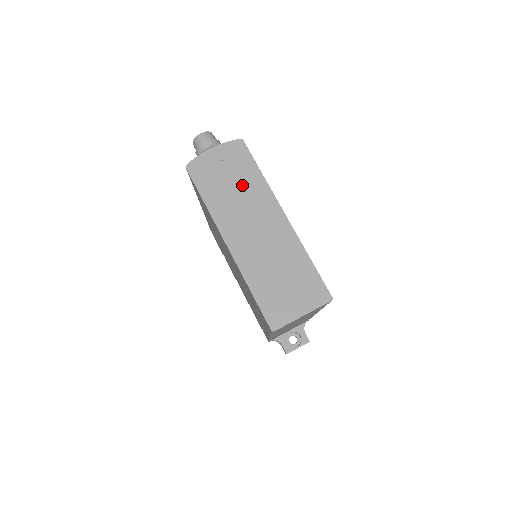
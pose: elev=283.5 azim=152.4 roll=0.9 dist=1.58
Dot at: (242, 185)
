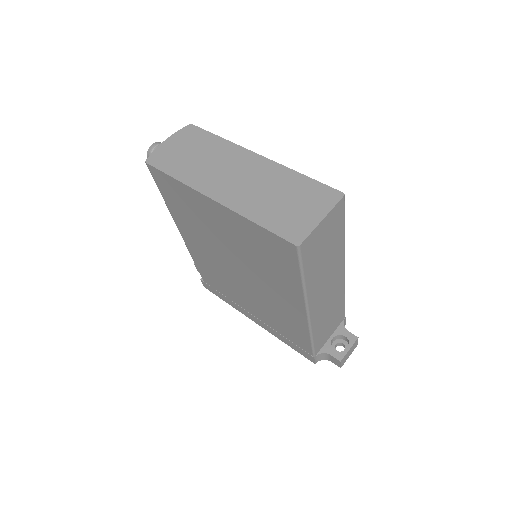
Dot at: (206, 152)
